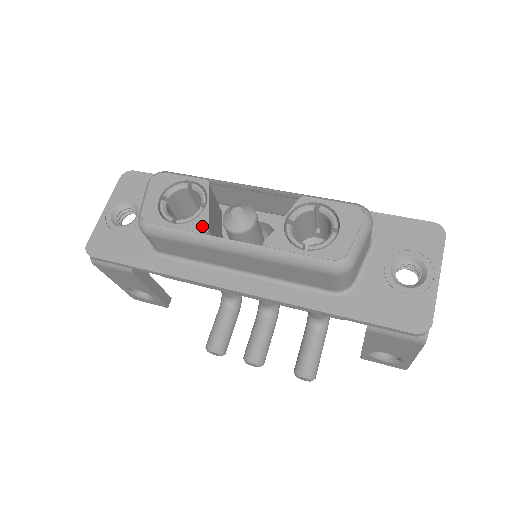
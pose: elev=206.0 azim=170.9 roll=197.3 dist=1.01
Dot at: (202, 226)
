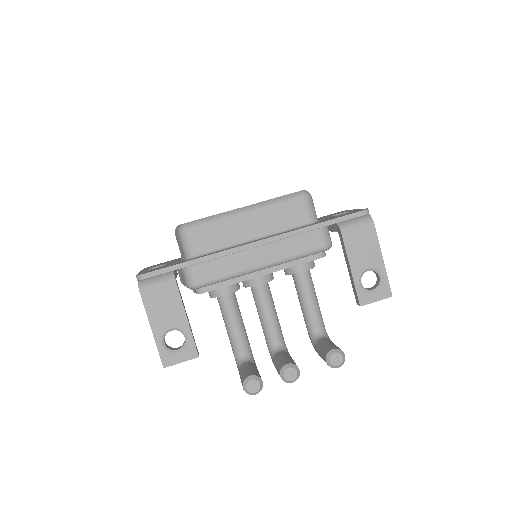
Dot at: (222, 213)
